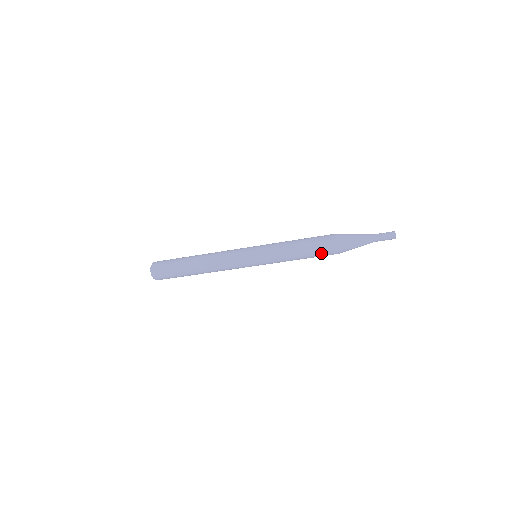
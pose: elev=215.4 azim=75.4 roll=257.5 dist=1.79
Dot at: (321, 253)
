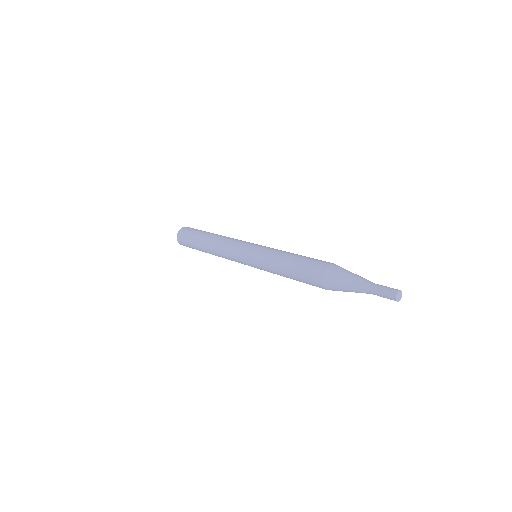
Dot at: occluded
